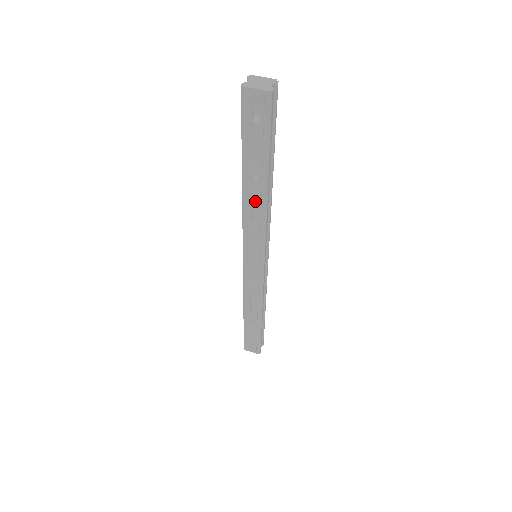
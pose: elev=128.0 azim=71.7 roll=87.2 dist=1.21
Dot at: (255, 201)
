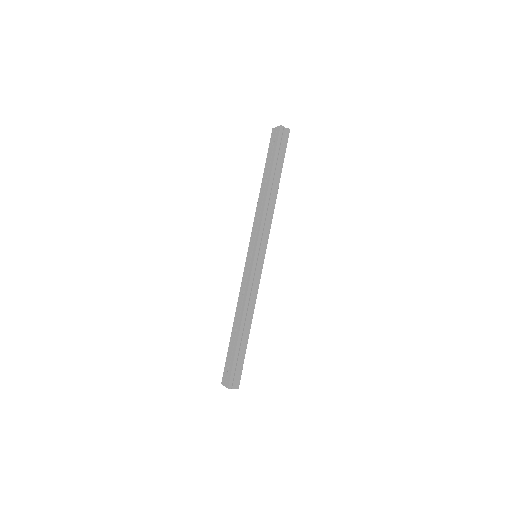
Dot at: (263, 197)
